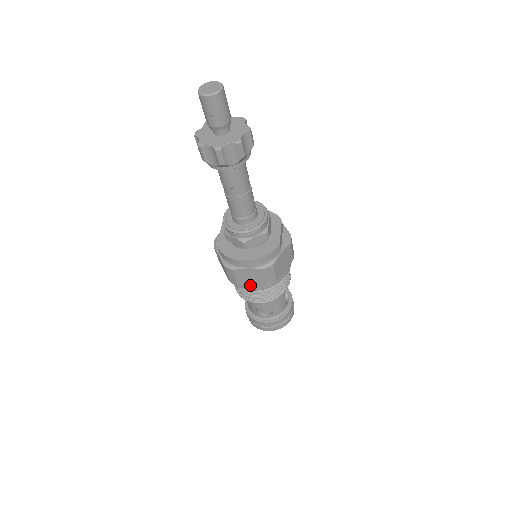
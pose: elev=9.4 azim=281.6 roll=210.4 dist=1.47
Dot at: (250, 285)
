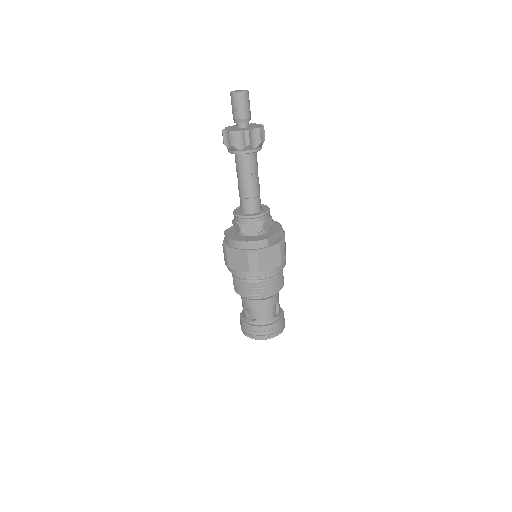
Dot at: (237, 269)
